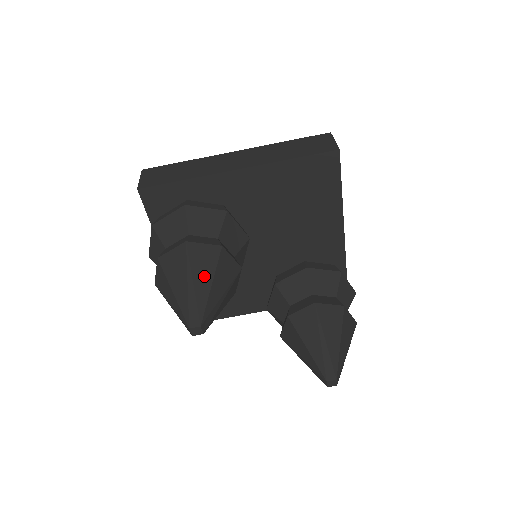
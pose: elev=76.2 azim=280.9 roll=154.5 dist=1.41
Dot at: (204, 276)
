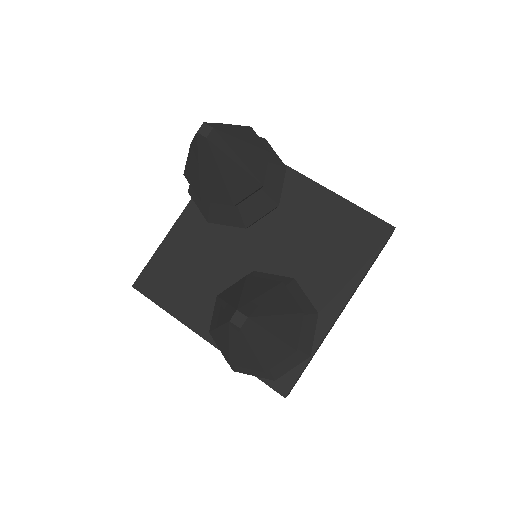
Dot at: (244, 136)
